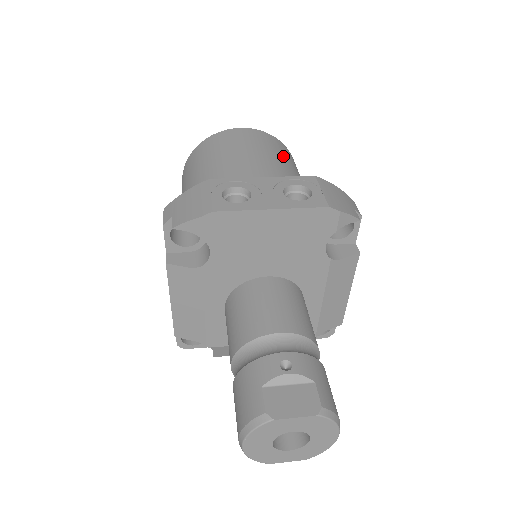
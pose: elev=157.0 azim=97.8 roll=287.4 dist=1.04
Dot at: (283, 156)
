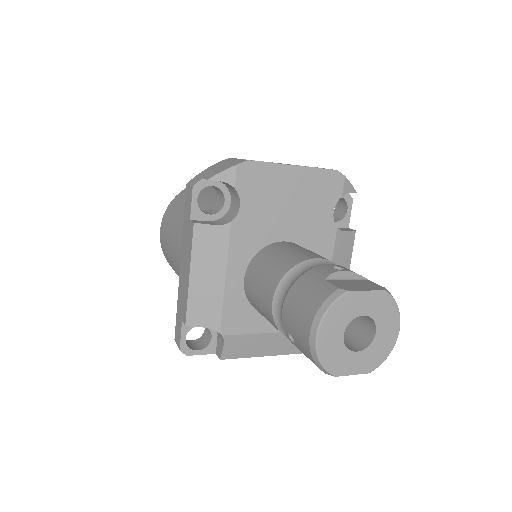
Dot at: occluded
